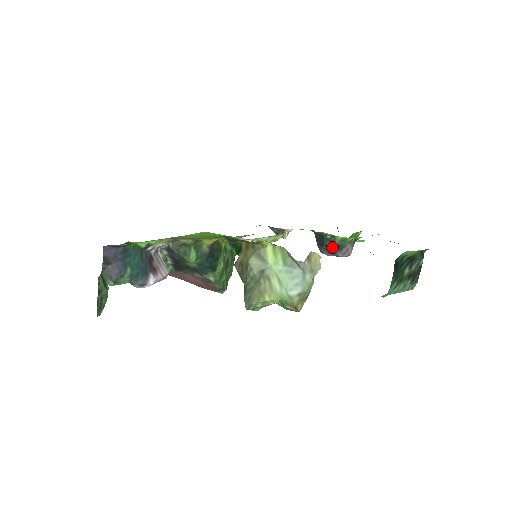
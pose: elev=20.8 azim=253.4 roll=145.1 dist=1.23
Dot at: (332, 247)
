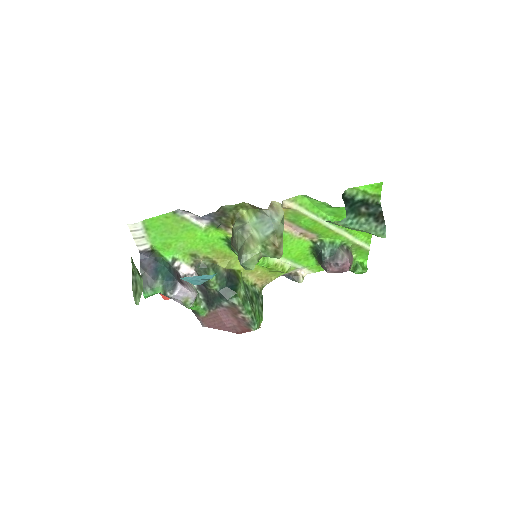
Dot at: (329, 257)
